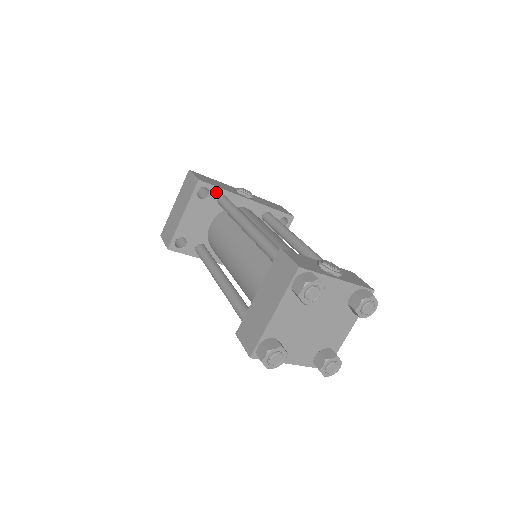
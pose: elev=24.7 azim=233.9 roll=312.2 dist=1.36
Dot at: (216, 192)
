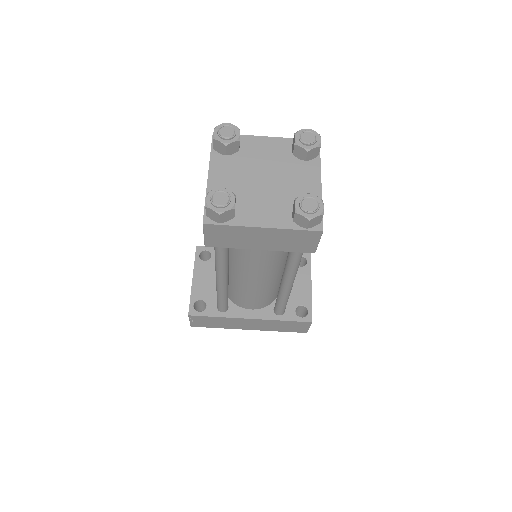
Dot at: occluded
